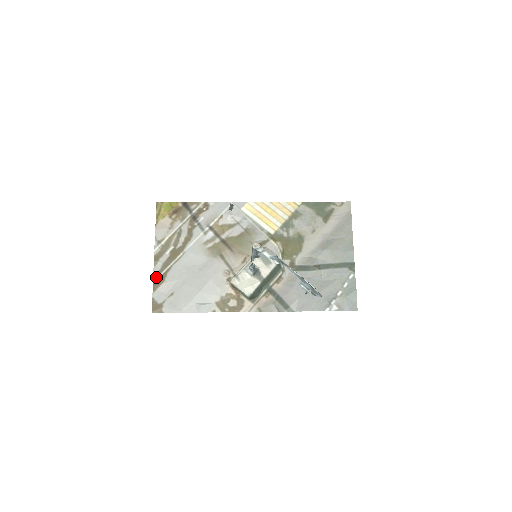
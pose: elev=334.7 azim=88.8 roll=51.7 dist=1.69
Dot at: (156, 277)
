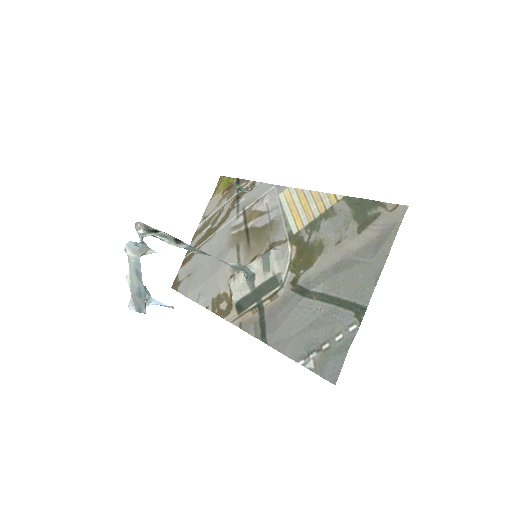
Dot at: (188, 253)
